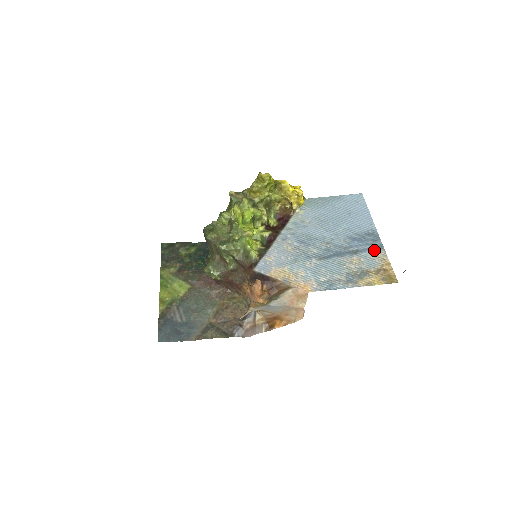
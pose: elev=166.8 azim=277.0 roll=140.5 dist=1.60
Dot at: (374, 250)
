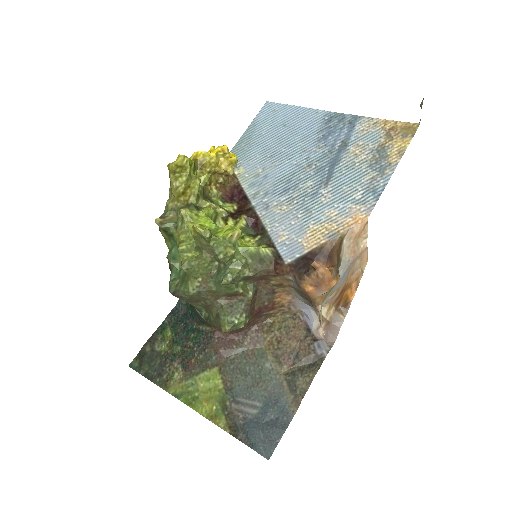
Dot at: (355, 126)
